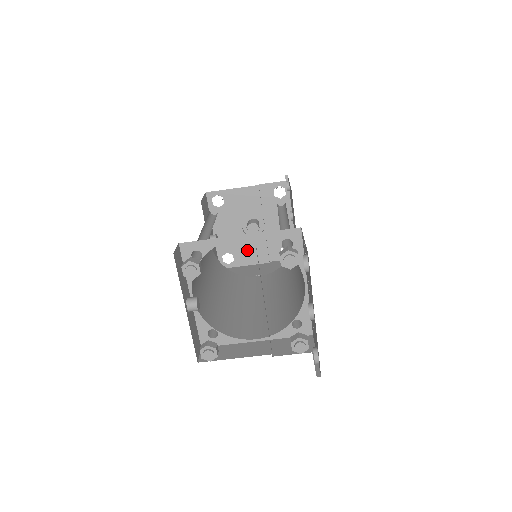
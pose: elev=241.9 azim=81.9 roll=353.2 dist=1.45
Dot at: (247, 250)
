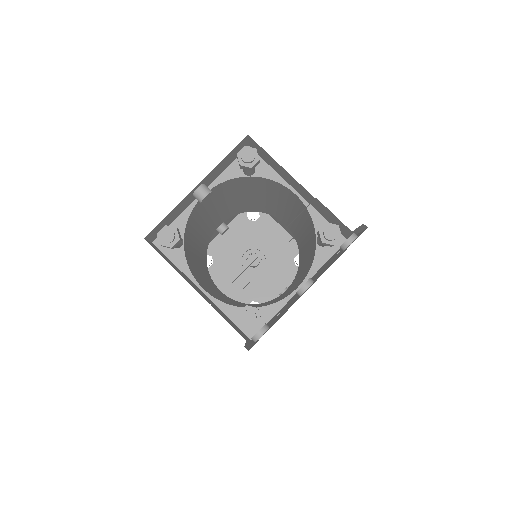
Dot at: (228, 272)
